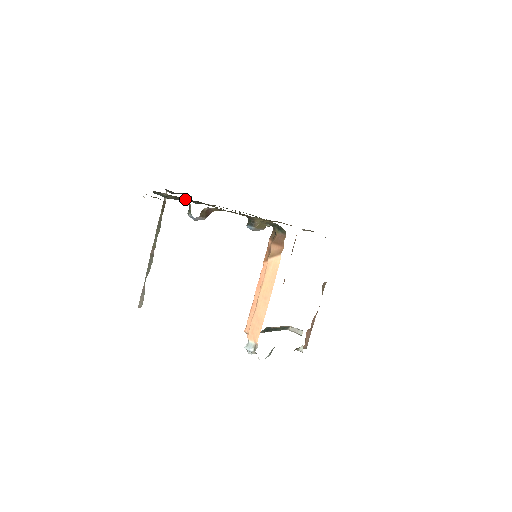
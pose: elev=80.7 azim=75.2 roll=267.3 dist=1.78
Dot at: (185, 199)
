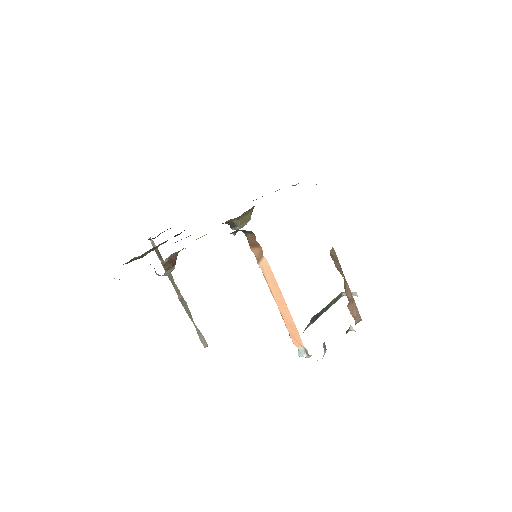
Dot at: occluded
